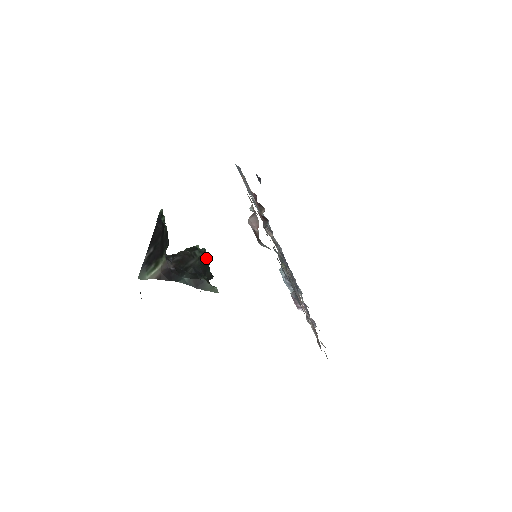
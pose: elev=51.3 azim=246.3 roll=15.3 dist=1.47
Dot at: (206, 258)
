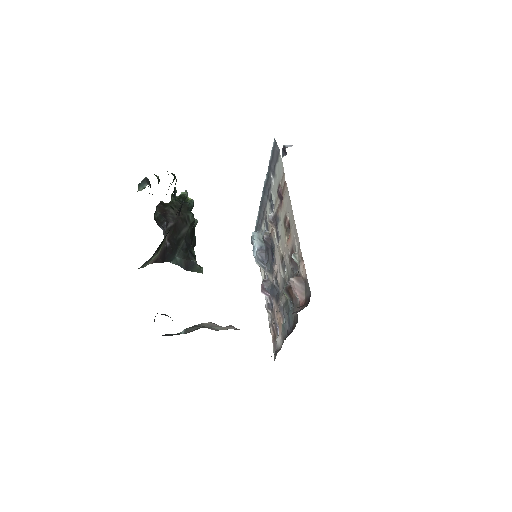
Dot at: occluded
